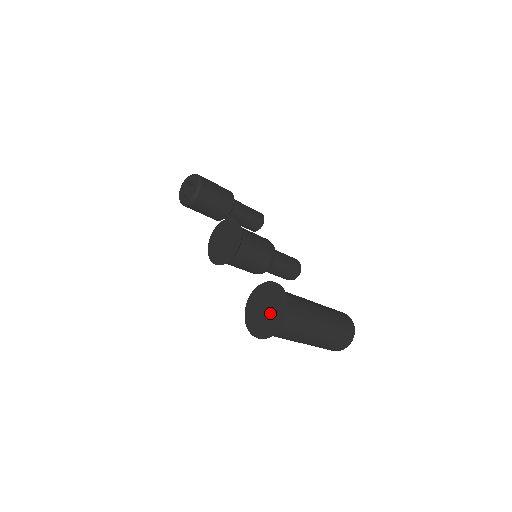
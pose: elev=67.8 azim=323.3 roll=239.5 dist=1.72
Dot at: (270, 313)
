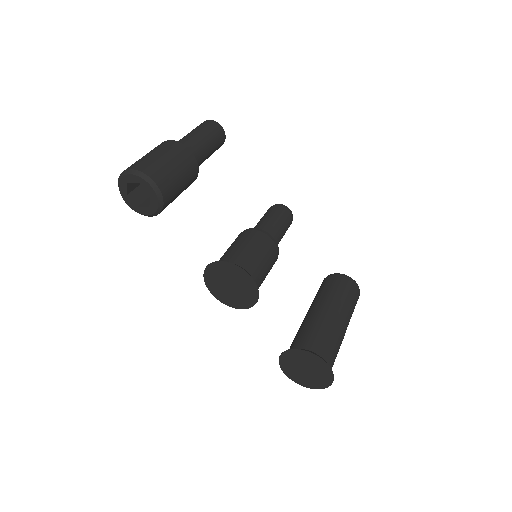
Dot at: (312, 375)
